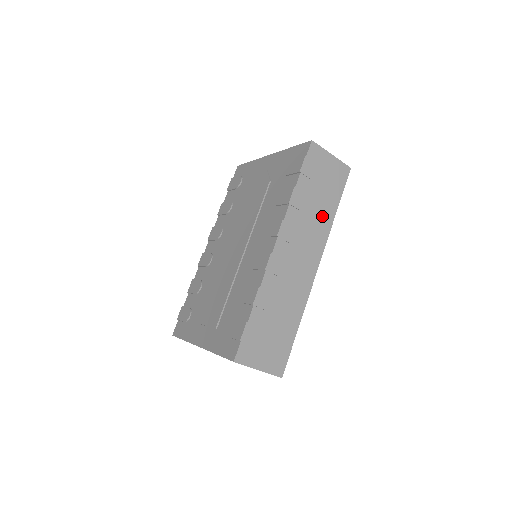
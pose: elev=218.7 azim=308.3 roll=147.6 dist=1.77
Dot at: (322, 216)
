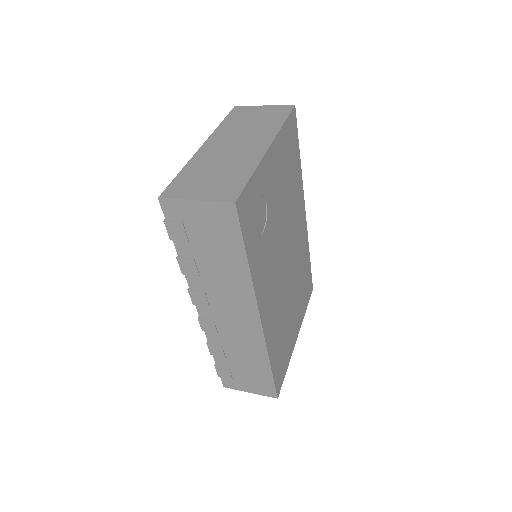
Dot at: (231, 273)
